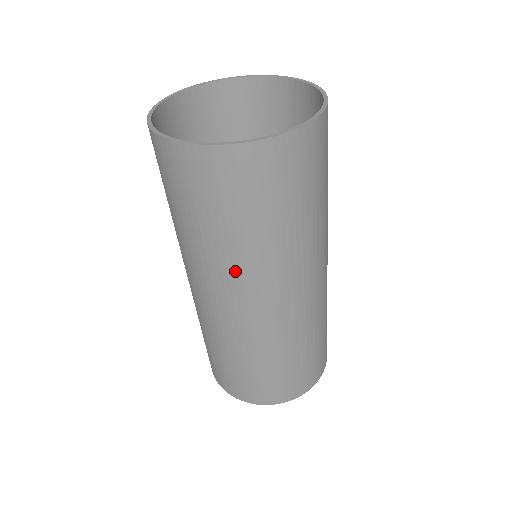
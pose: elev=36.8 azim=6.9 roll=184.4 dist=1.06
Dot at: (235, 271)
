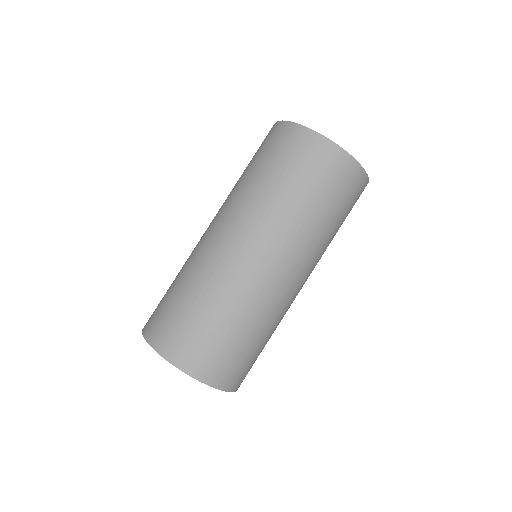
Dot at: (233, 199)
